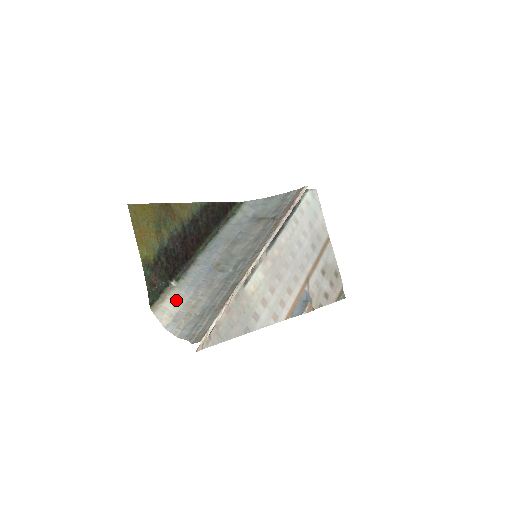
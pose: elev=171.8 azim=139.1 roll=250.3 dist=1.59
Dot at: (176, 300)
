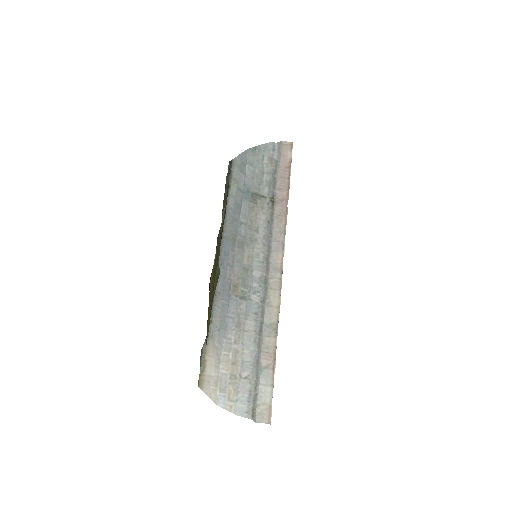
Dot at: (214, 359)
